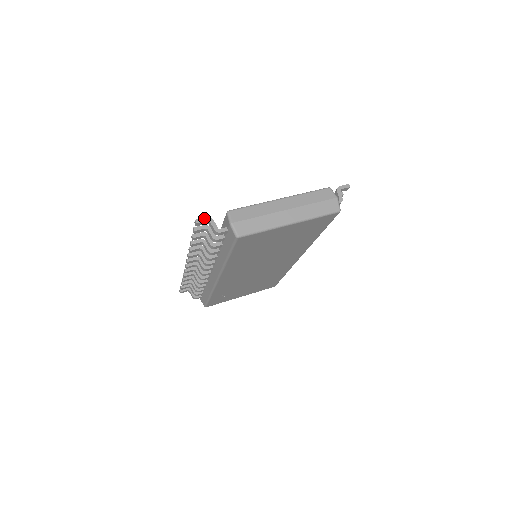
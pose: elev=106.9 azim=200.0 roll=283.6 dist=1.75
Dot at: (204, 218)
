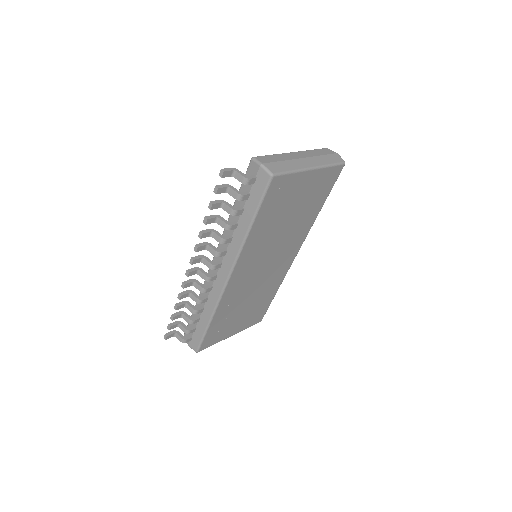
Dot at: (229, 168)
